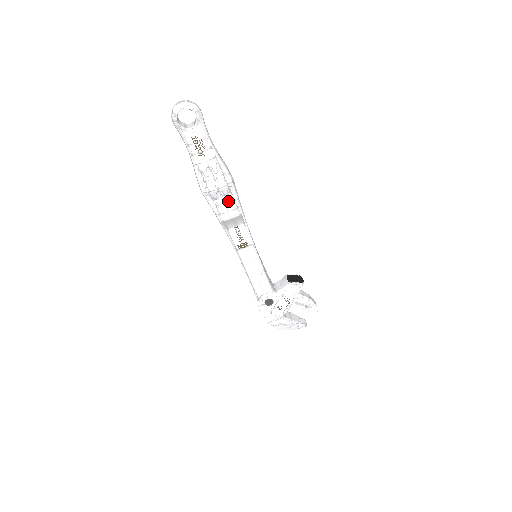
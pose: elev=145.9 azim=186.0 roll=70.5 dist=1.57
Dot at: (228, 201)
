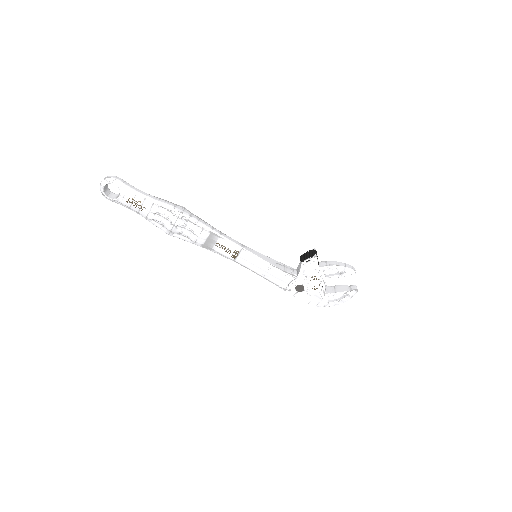
Dot at: (191, 229)
